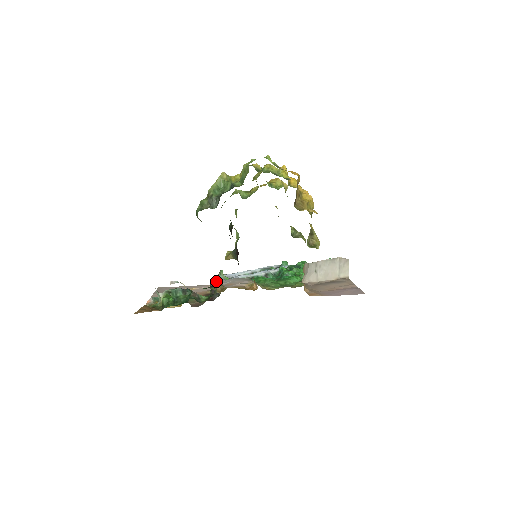
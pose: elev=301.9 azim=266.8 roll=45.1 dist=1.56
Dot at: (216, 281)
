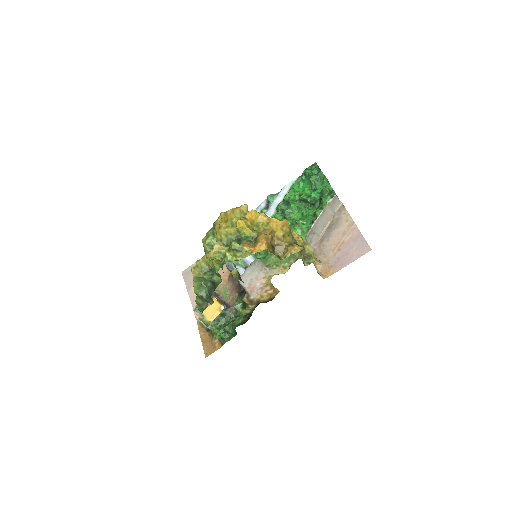
Dot at: (231, 269)
